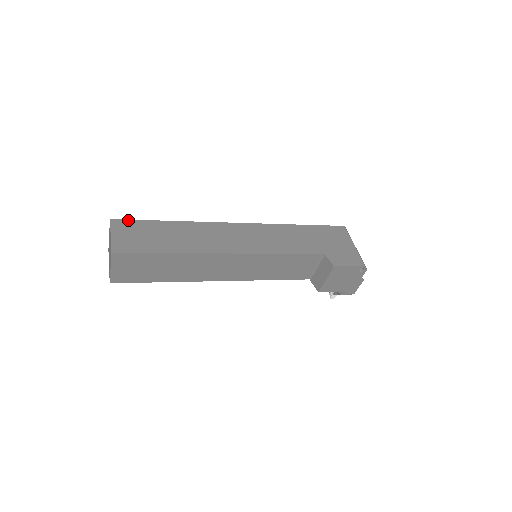
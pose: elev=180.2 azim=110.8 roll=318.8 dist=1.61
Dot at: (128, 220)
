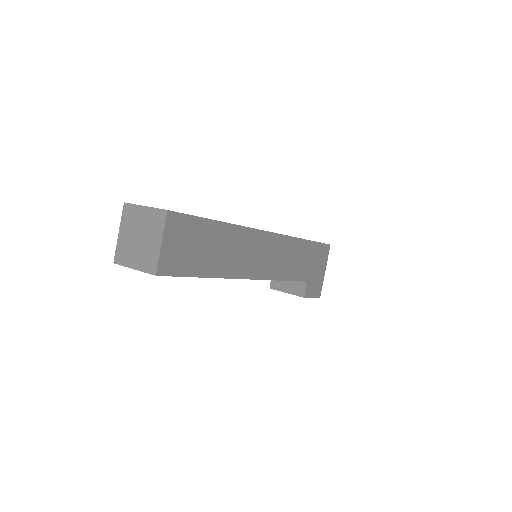
Dot at: (185, 215)
